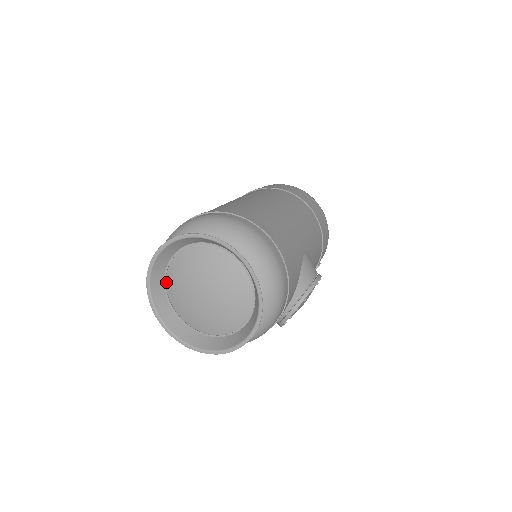
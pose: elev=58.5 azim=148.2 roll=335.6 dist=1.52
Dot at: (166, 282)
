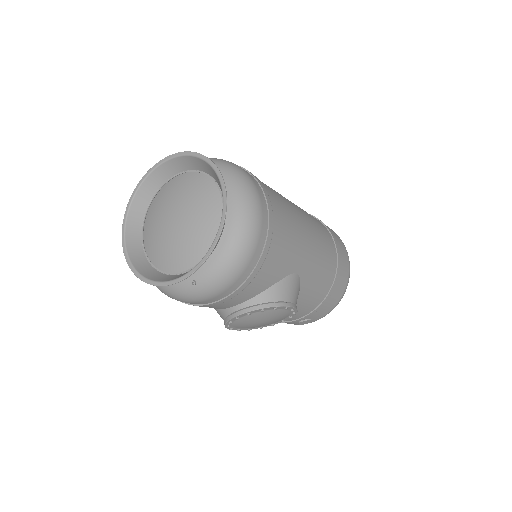
Dot at: (156, 195)
